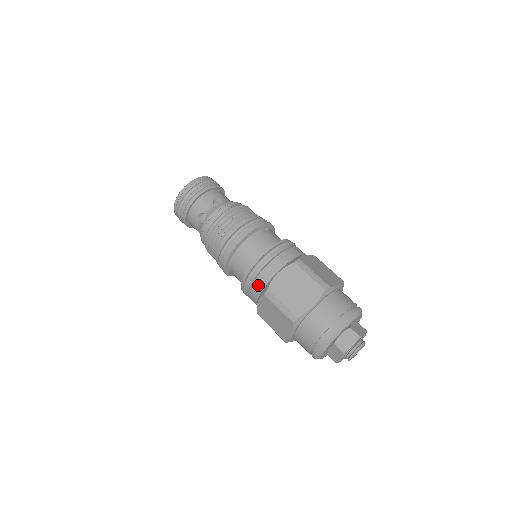
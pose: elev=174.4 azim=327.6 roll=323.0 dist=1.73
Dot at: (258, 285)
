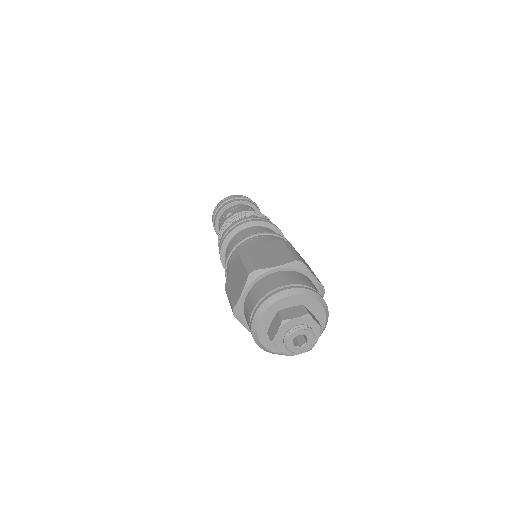
Dot at: (239, 251)
